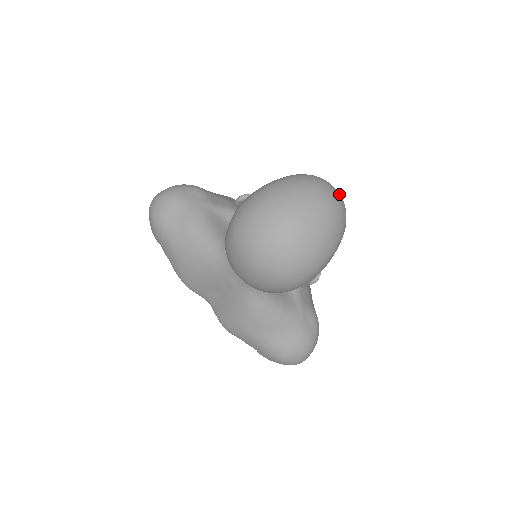
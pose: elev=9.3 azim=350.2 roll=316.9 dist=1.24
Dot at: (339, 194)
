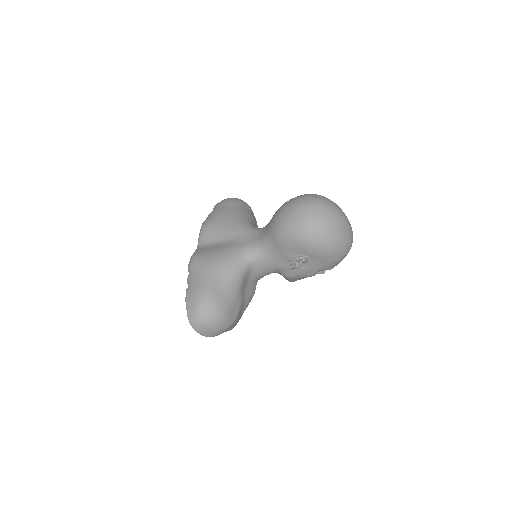
Dot at: occluded
